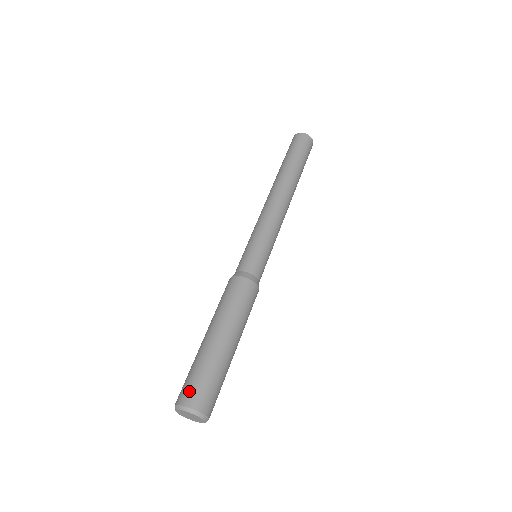
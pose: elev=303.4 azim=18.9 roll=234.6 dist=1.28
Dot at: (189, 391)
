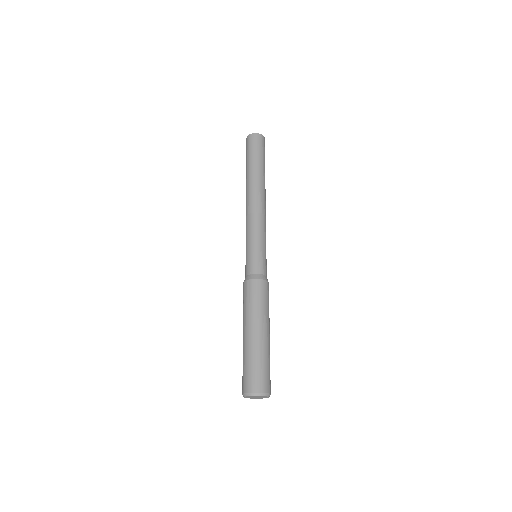
Dot at: (262, 381)
